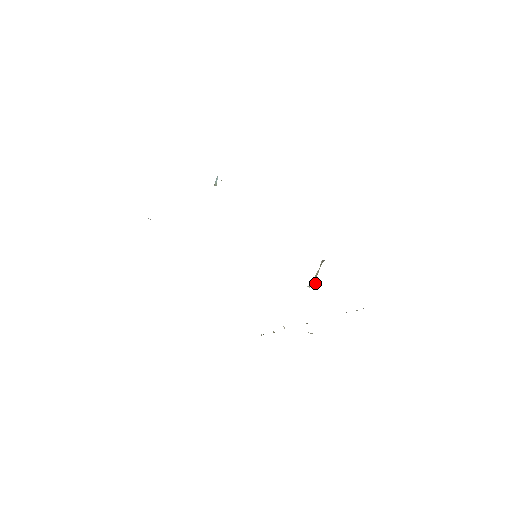
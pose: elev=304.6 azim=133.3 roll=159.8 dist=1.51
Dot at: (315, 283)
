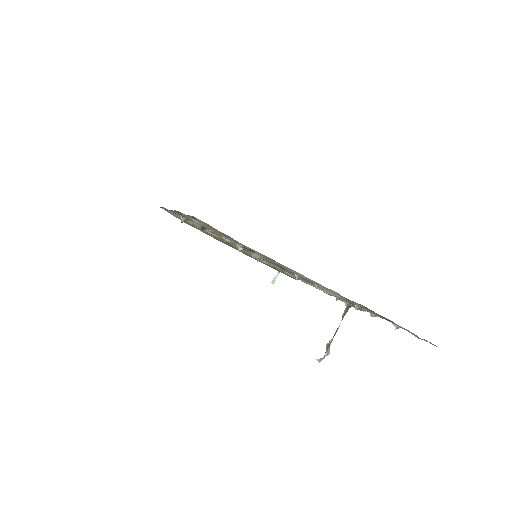
Dot at: (329, 352)
